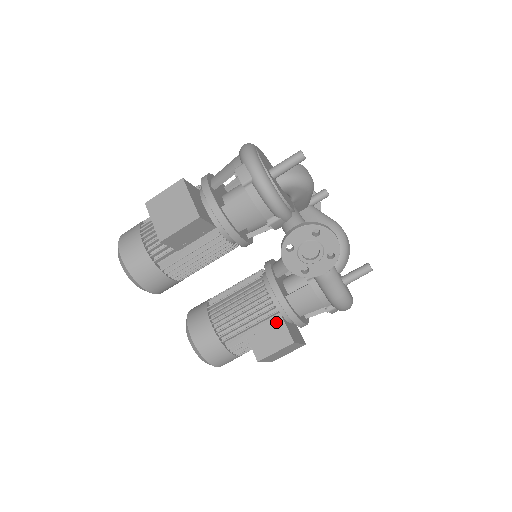
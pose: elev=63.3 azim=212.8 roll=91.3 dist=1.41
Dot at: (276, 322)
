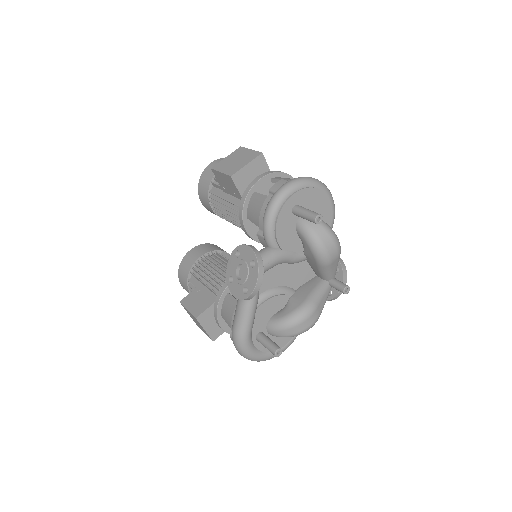
Dot at: (211, 299)
